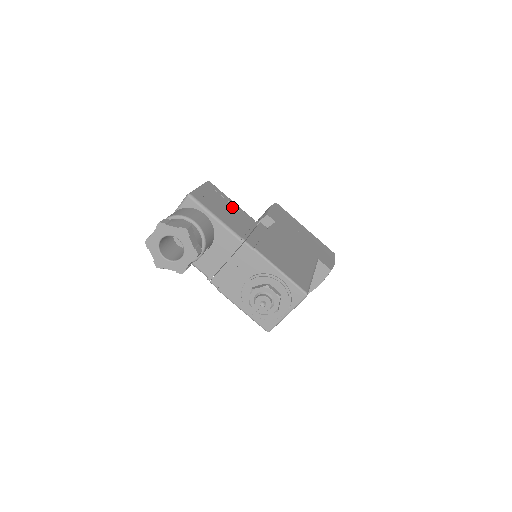
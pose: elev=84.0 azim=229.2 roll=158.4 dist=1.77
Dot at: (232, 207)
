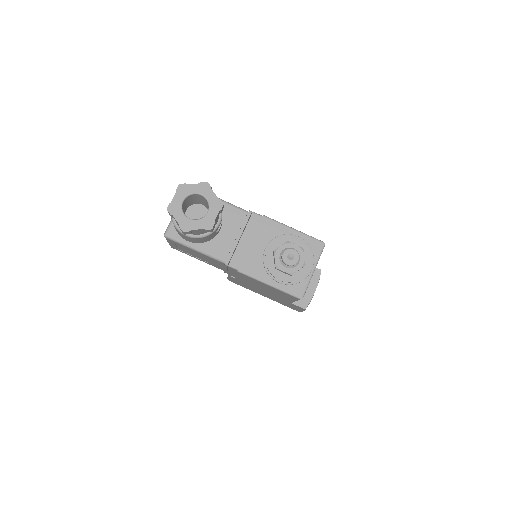
Dot at: occluded
